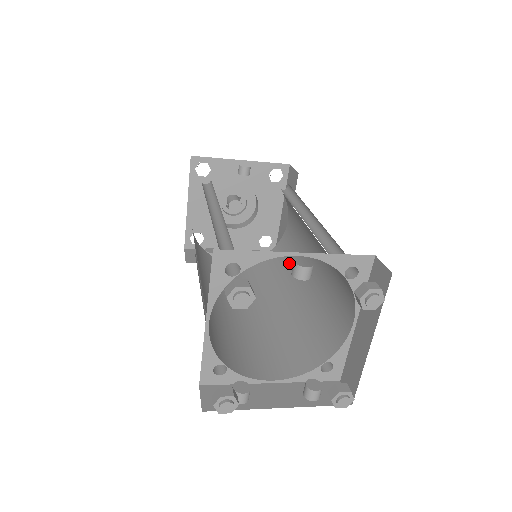
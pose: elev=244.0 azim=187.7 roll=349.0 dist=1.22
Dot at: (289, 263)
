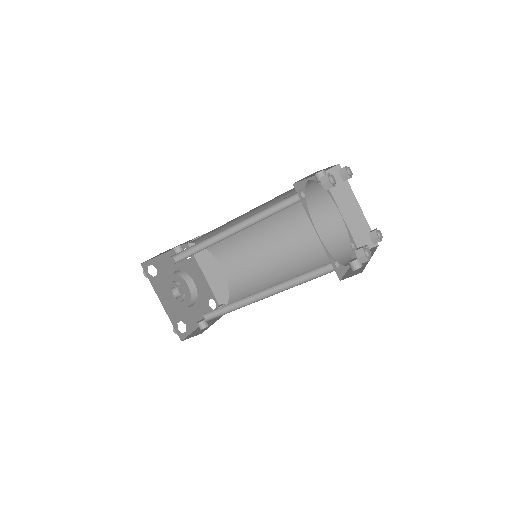
Dot at: (256, 273)
